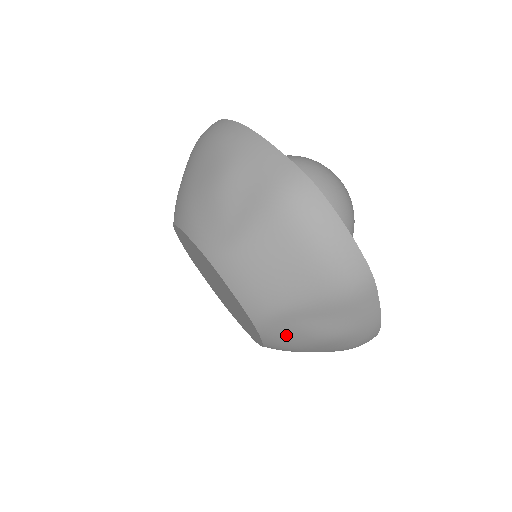
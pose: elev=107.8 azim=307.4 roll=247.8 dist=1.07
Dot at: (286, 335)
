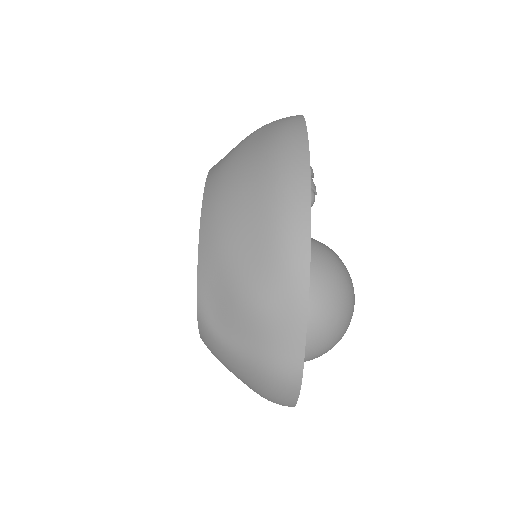
Dot at: occluded
